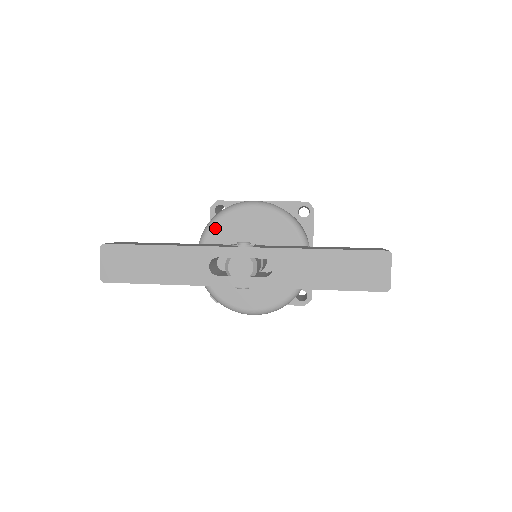
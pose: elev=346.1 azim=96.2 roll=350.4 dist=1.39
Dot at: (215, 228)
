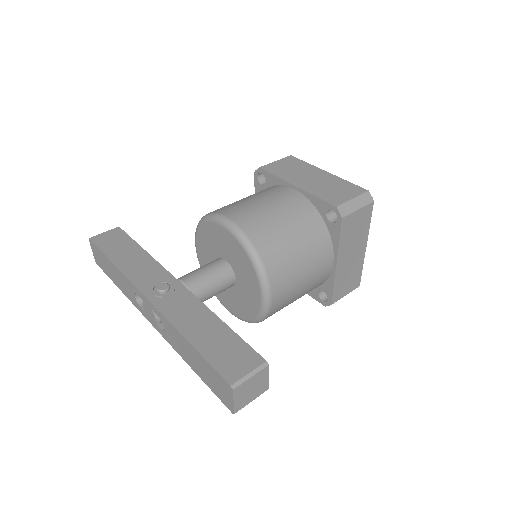
Dot at: (201, 229)
